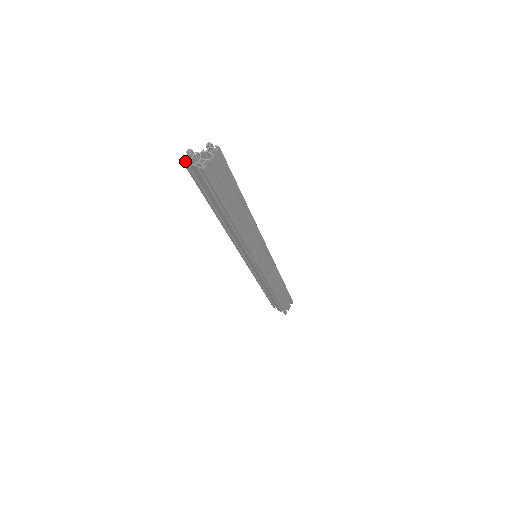
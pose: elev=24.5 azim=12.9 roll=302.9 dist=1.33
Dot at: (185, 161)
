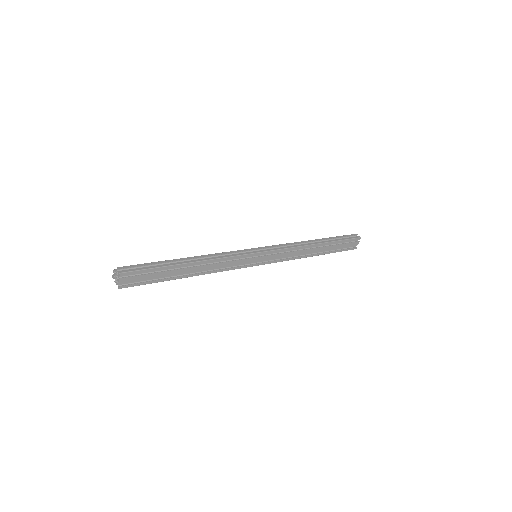
Dot at: occluded
